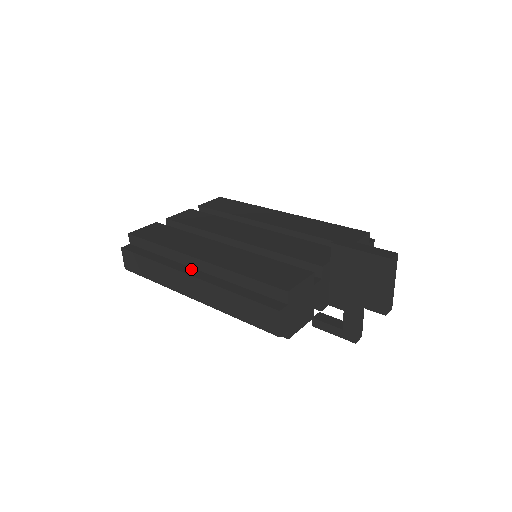
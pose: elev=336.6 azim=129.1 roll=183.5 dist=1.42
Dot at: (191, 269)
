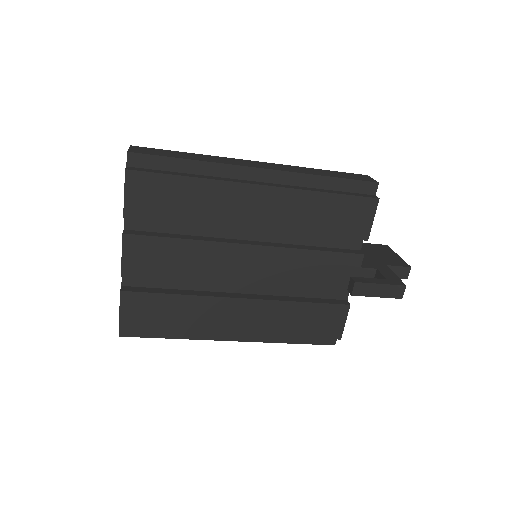
Dot at: occluded
